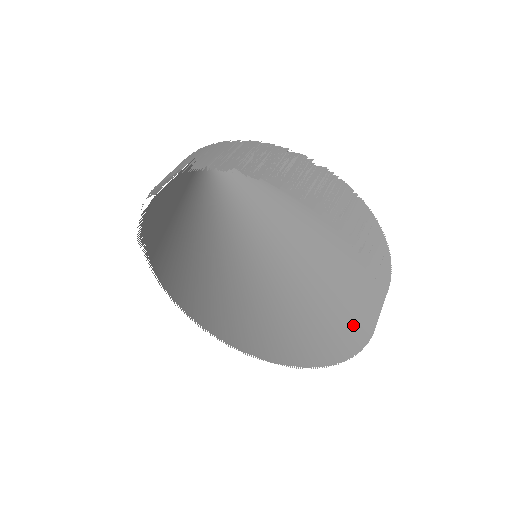
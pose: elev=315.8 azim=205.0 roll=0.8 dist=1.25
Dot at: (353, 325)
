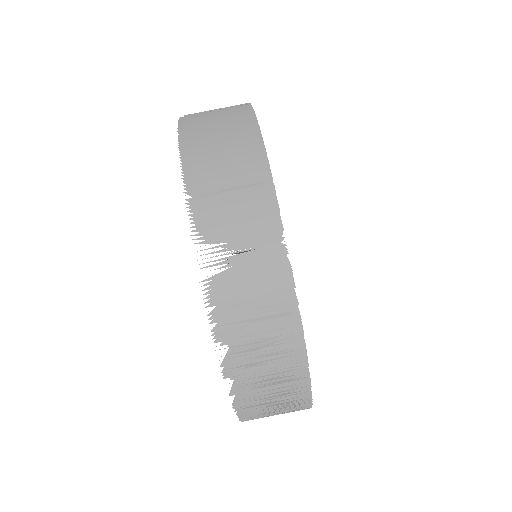
Dot at: occluded
